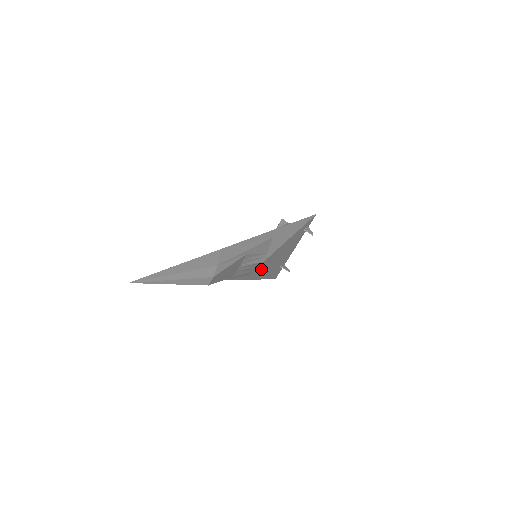
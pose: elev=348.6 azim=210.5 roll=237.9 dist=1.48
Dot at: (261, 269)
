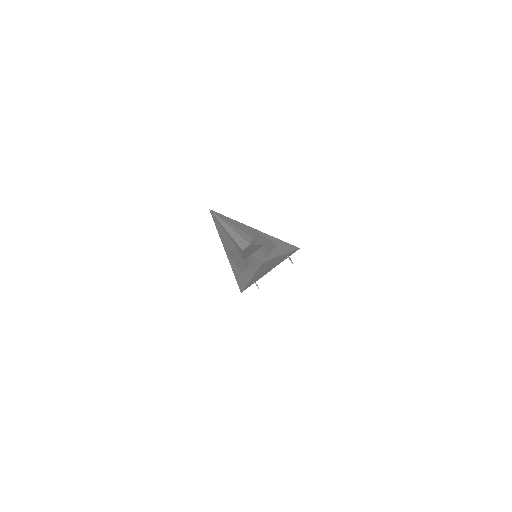
Dot at: (252, 271)
